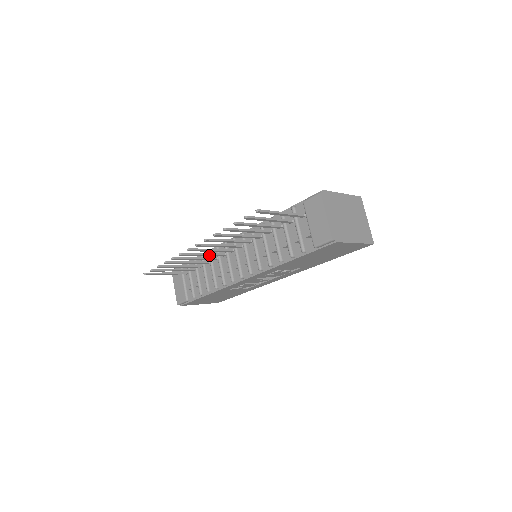
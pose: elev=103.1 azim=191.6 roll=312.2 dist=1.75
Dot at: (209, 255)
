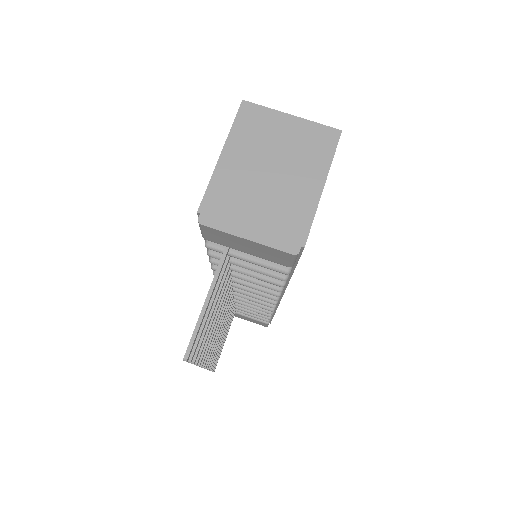
Dot at: (225, 319)
